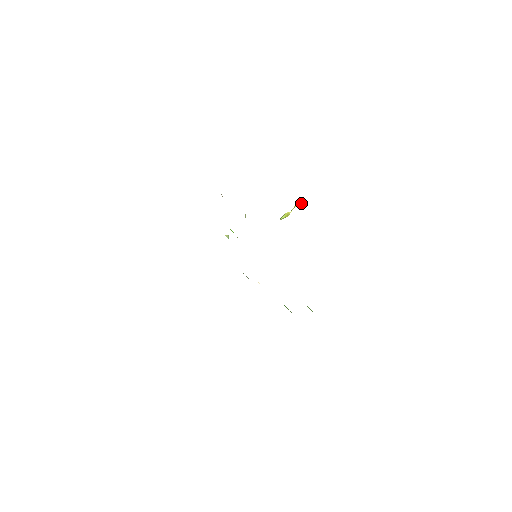
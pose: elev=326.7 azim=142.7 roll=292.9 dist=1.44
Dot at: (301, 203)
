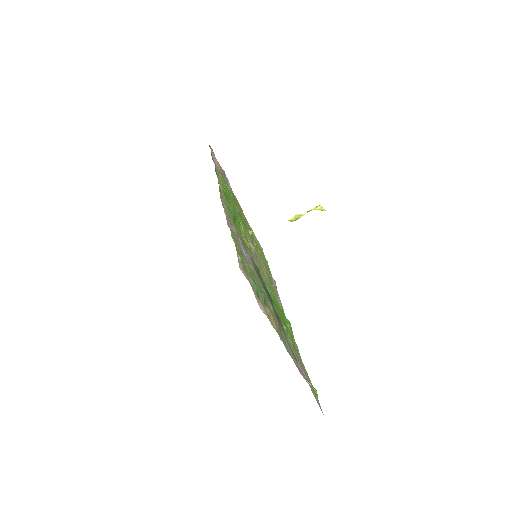
Dot at: (321, 207)
